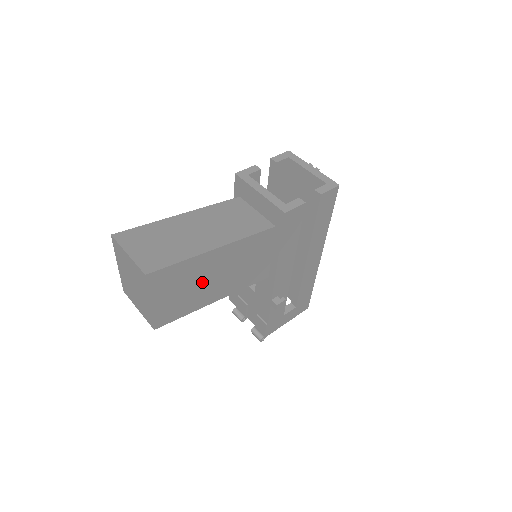
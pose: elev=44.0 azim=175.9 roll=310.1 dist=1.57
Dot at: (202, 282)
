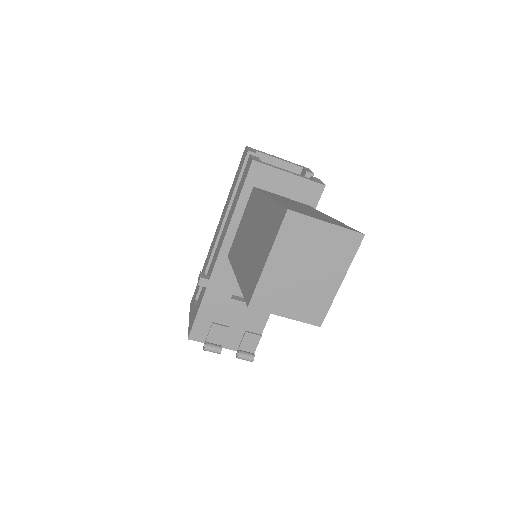
Dot at: occluded
